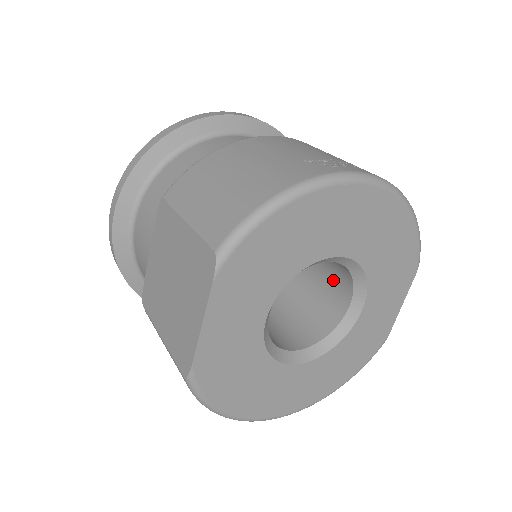
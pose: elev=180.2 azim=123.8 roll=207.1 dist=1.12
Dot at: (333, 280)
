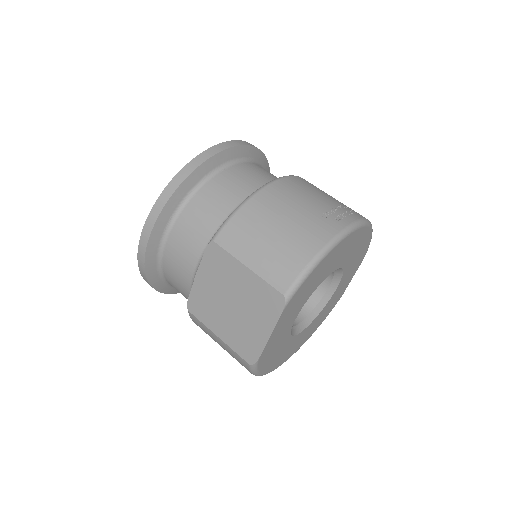
Dot at: occluded
